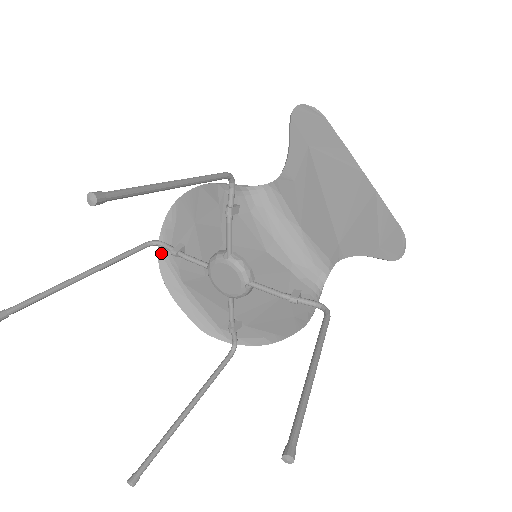
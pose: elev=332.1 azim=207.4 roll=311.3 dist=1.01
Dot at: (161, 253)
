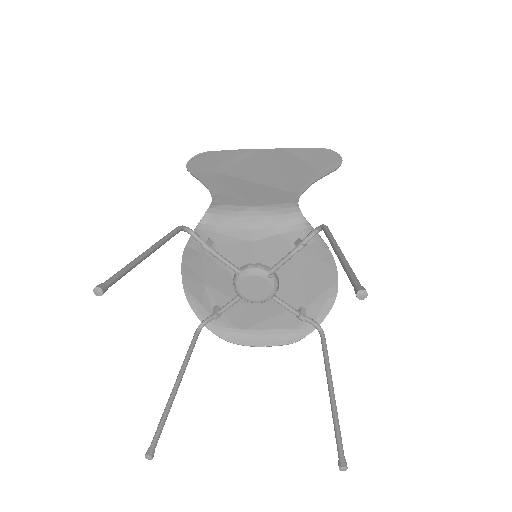
Dot at: (212, 329)
